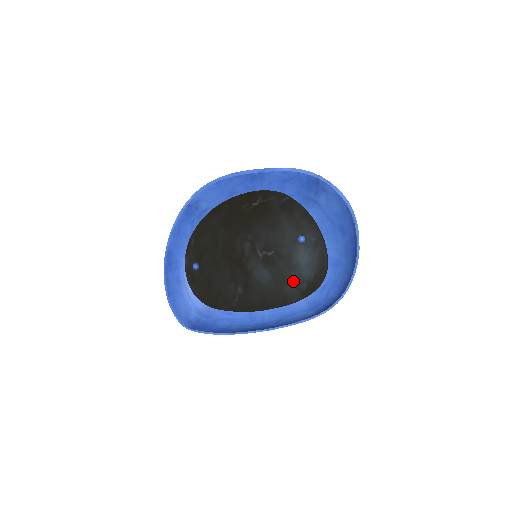
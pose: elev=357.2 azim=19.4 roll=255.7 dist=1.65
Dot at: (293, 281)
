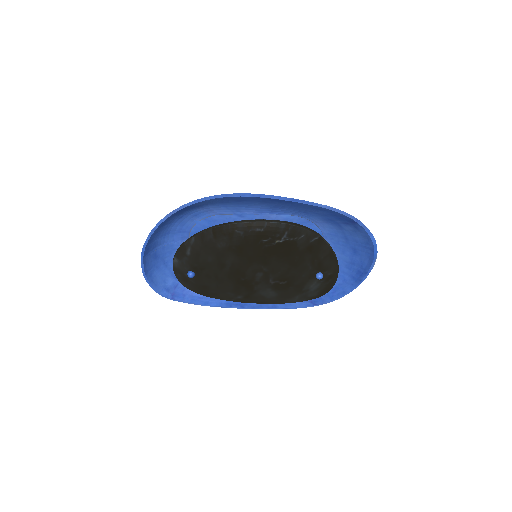
Dot at: (297, 298)
